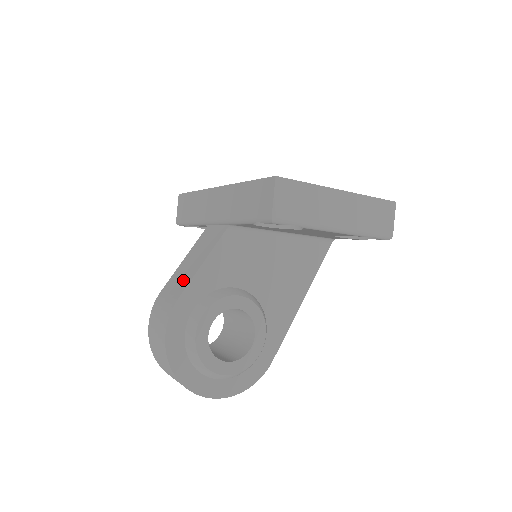
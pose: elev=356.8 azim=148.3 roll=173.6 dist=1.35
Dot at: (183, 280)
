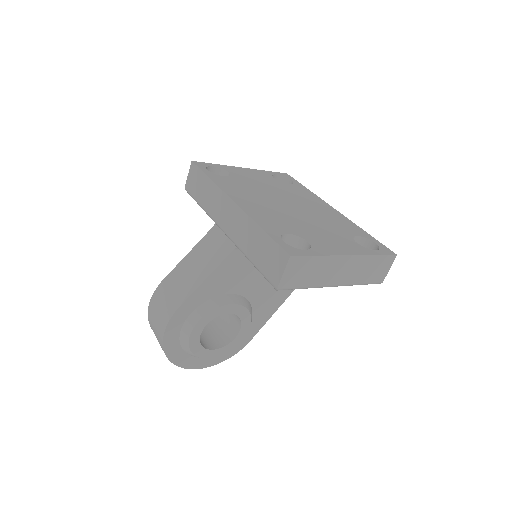
Dot at: (186, 285)
